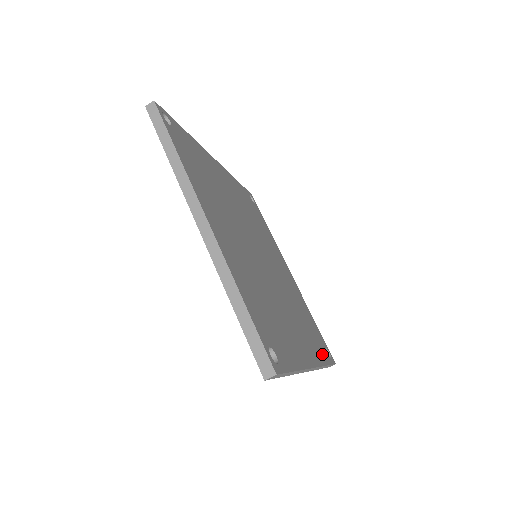
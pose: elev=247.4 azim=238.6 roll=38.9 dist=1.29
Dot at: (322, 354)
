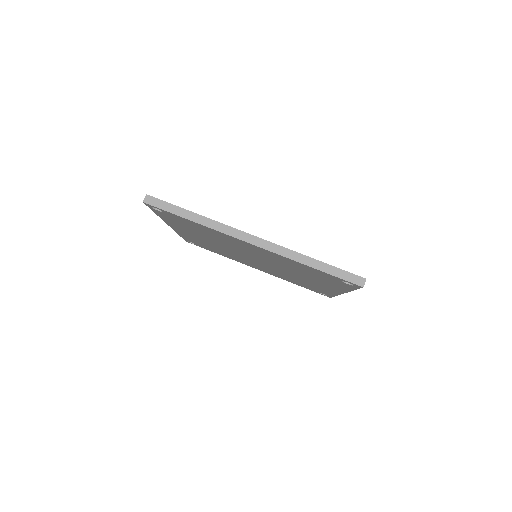
Dot at: occluded
